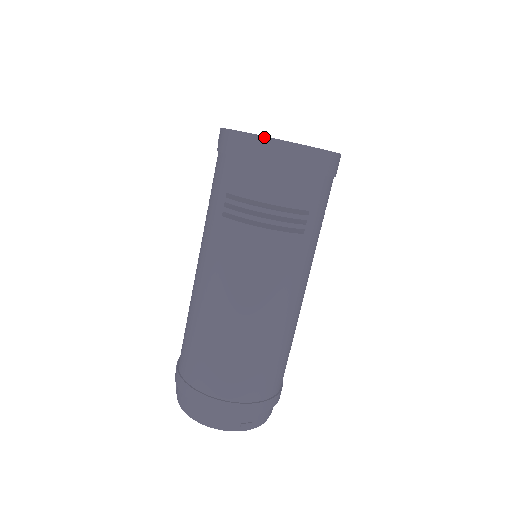
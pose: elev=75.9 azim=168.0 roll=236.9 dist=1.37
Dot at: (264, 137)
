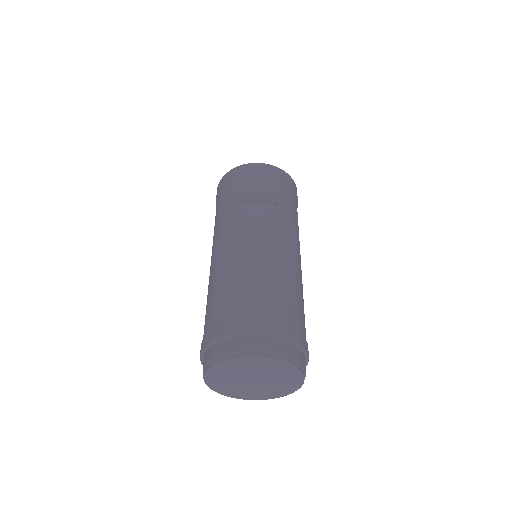
Dot at: (236, 168)
